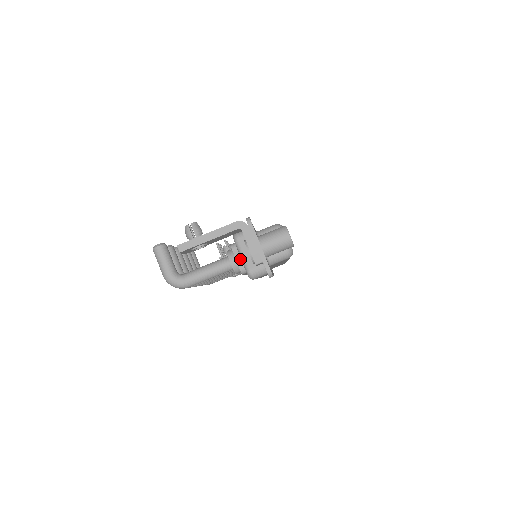
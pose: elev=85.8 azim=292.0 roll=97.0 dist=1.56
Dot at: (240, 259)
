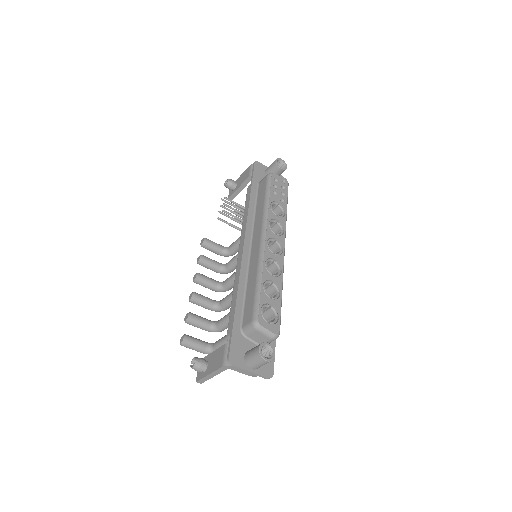
Dot at: occluded
